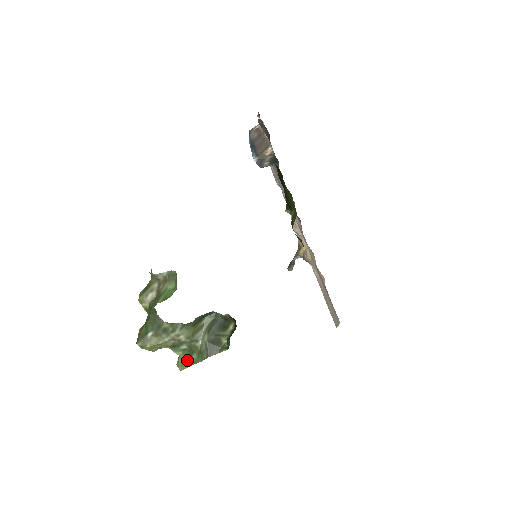
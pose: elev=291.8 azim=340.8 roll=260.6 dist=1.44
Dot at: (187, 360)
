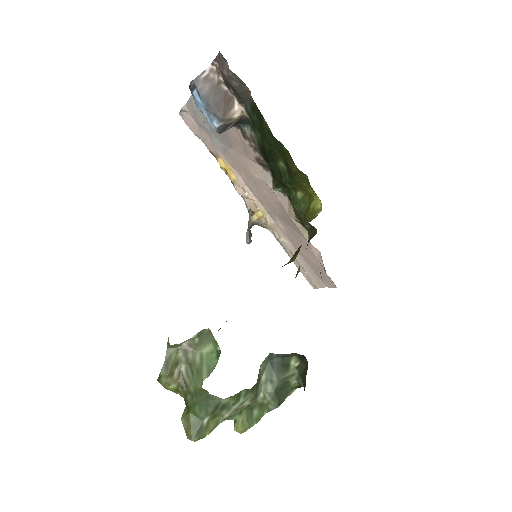
Dot at: (248, 420)
